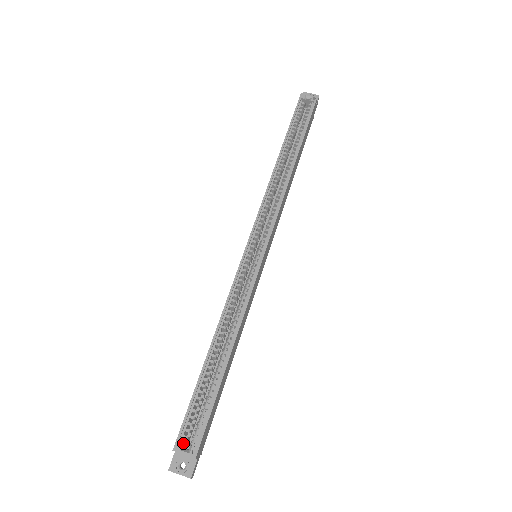
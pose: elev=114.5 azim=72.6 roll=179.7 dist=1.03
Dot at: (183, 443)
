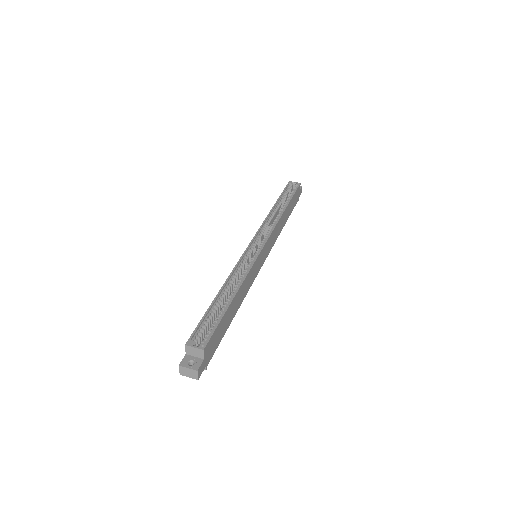
Dot at: (194, 341)
